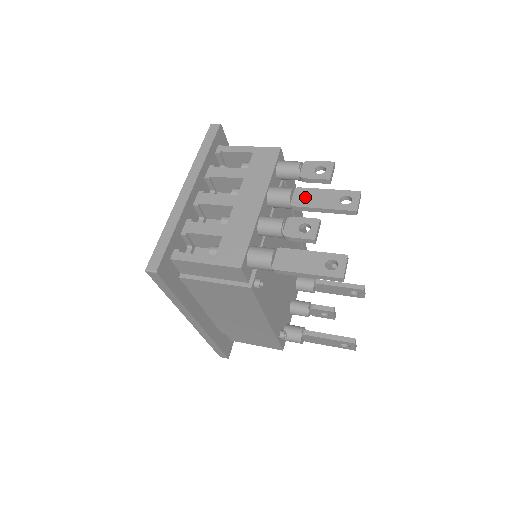
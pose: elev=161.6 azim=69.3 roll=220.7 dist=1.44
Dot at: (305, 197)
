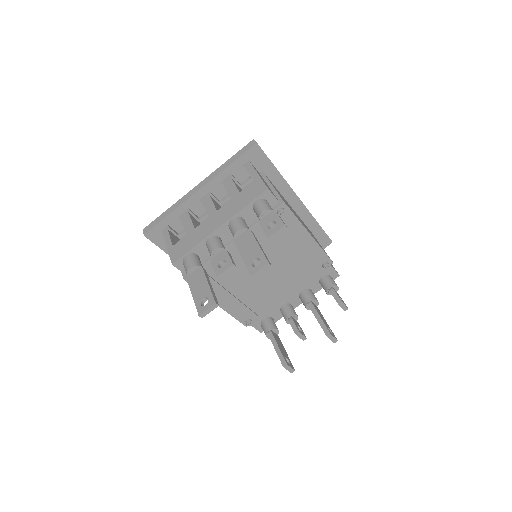
Dot at: (244, 240)
